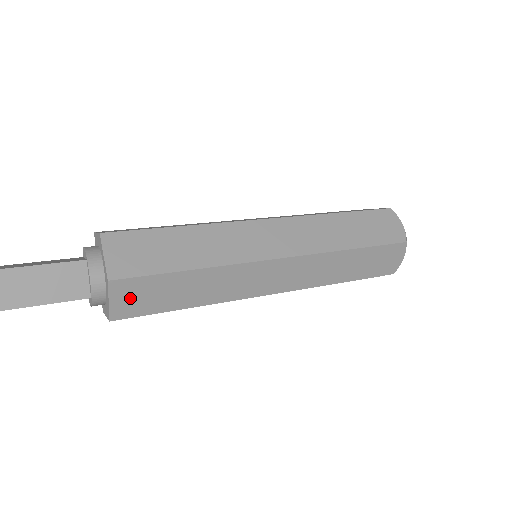
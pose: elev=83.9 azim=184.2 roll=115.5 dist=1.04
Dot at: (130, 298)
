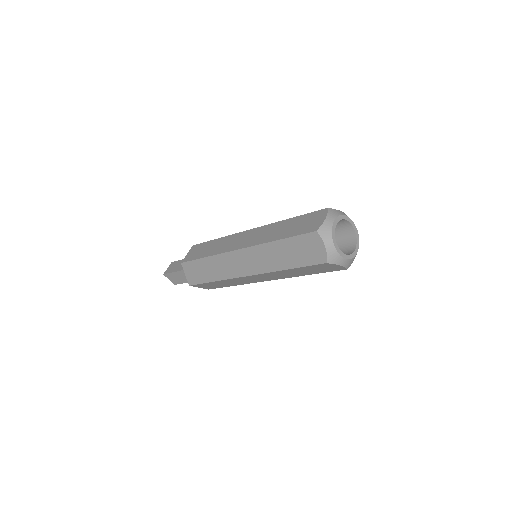
Dot at: (204, 287)
